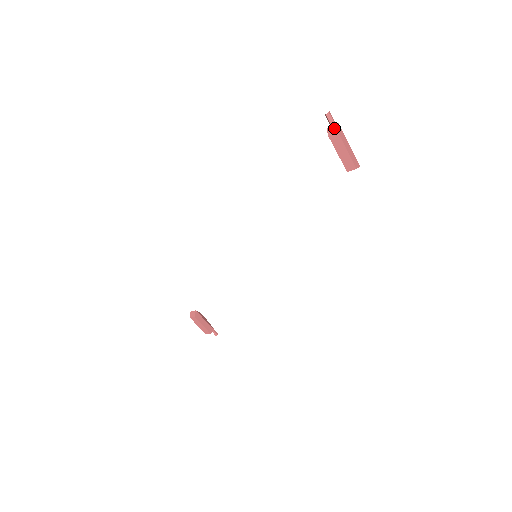
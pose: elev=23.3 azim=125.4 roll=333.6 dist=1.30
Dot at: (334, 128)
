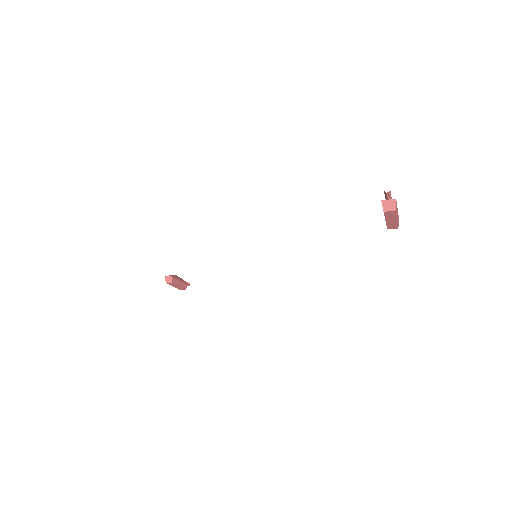
Dot at: (391, 204)
